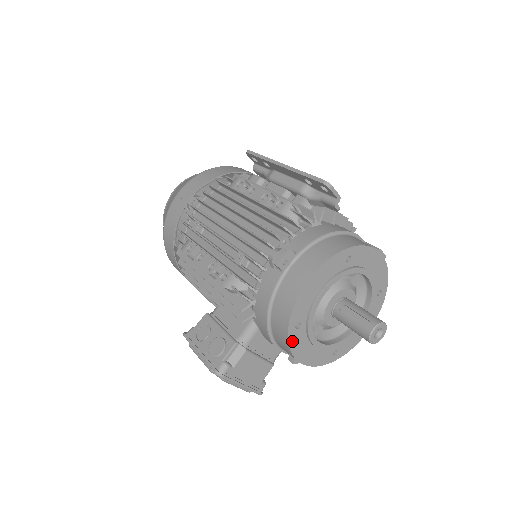
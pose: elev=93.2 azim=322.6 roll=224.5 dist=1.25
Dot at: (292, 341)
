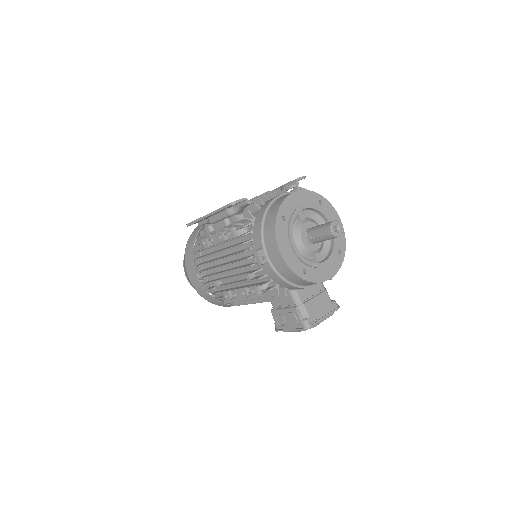
Dot at: (312, 279)
